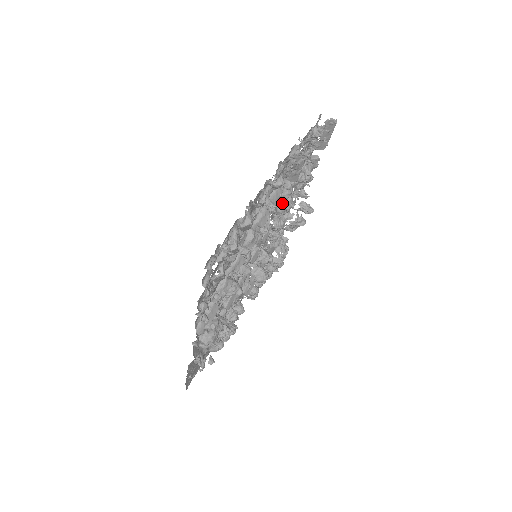
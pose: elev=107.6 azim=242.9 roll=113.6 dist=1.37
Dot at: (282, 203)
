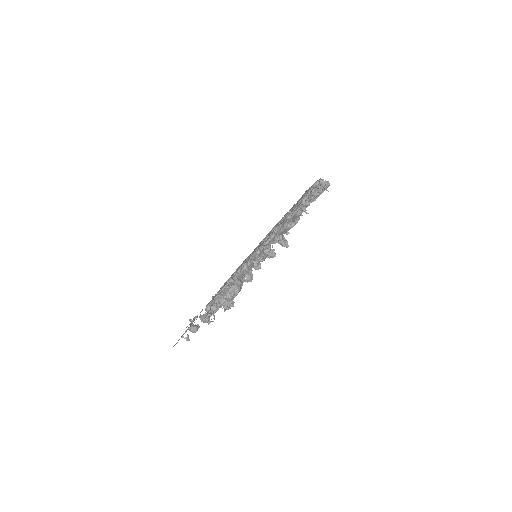
Dot at: occluded
